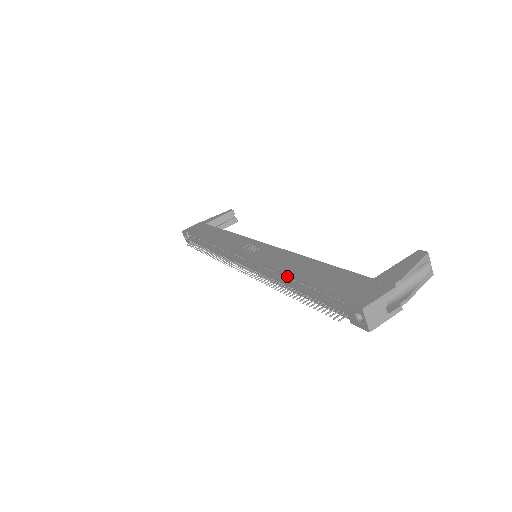
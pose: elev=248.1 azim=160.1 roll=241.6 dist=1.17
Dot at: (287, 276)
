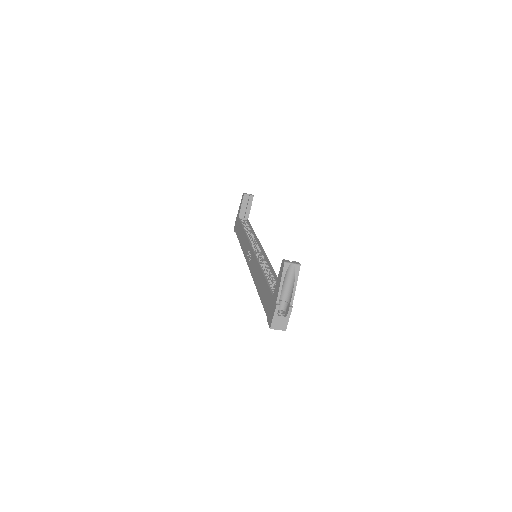
Dot at: occluded
